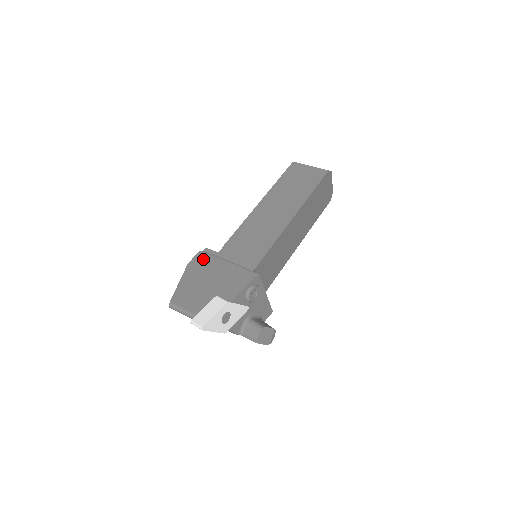
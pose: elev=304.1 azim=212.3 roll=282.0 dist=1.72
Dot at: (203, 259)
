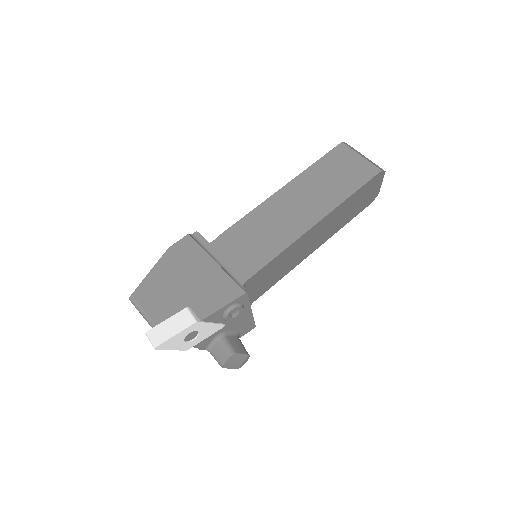
Dot at: (188, 247)
